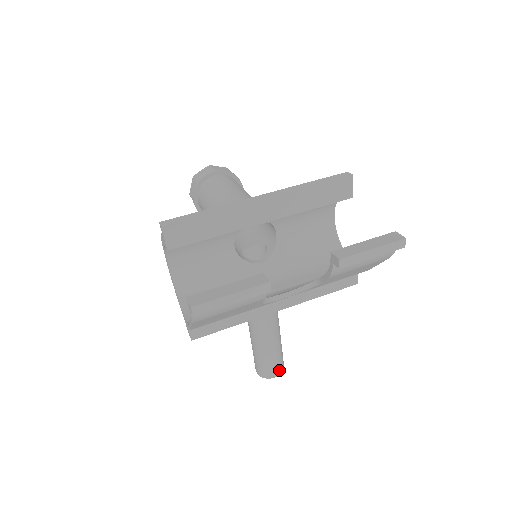
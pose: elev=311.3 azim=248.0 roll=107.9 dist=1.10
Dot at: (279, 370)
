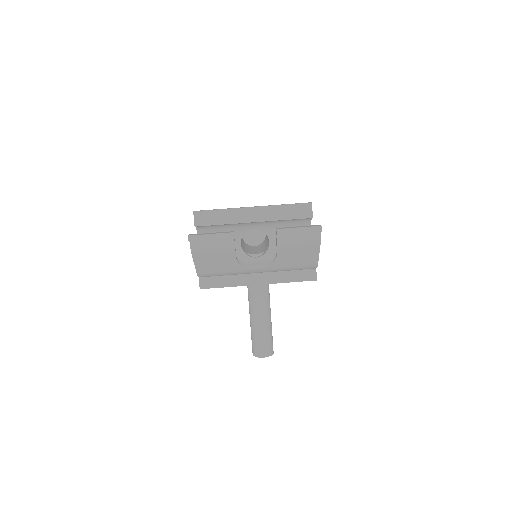
Dot at: (267, 352)
